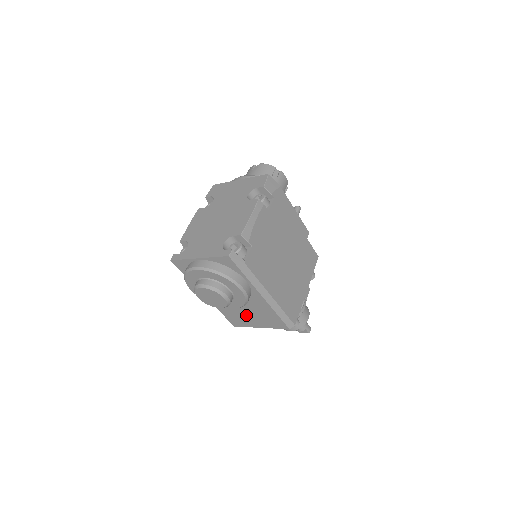
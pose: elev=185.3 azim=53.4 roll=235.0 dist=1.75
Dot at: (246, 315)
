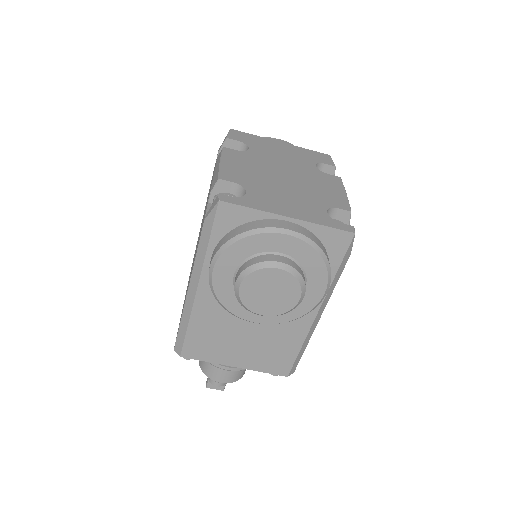
Dot at: (237, 340)
